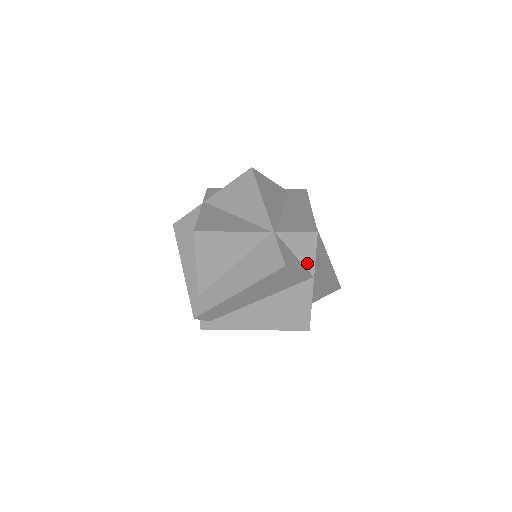
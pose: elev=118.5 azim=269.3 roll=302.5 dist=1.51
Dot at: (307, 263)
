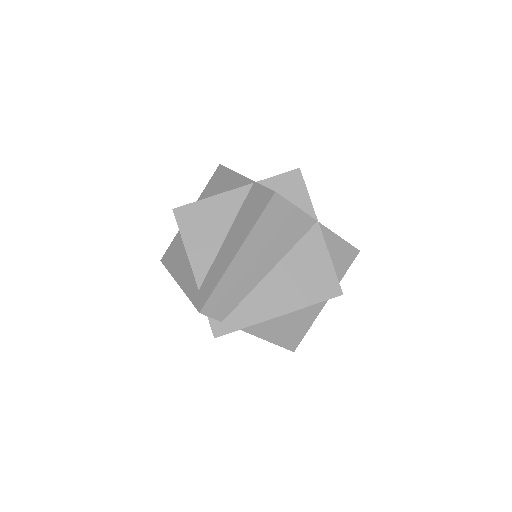
Dot at: (303, 207)
